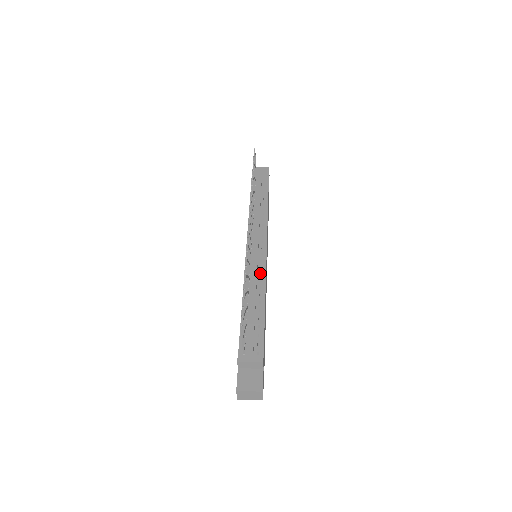
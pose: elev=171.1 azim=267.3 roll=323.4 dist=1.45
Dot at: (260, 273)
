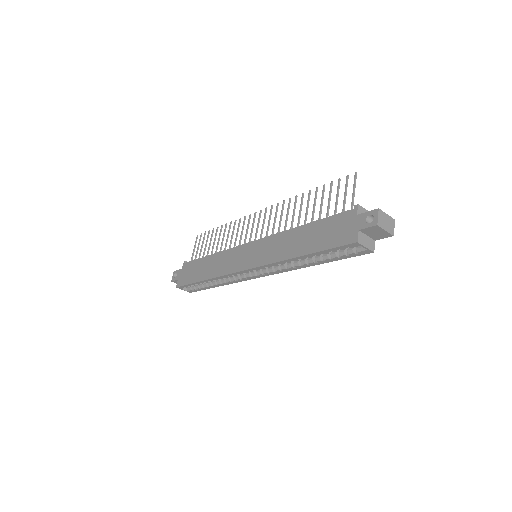
Dot at: occluded
